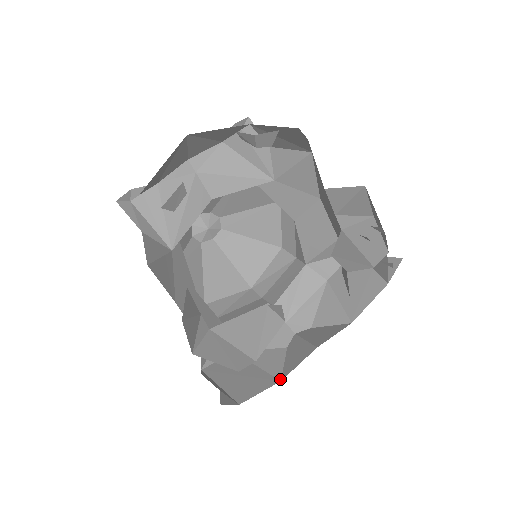
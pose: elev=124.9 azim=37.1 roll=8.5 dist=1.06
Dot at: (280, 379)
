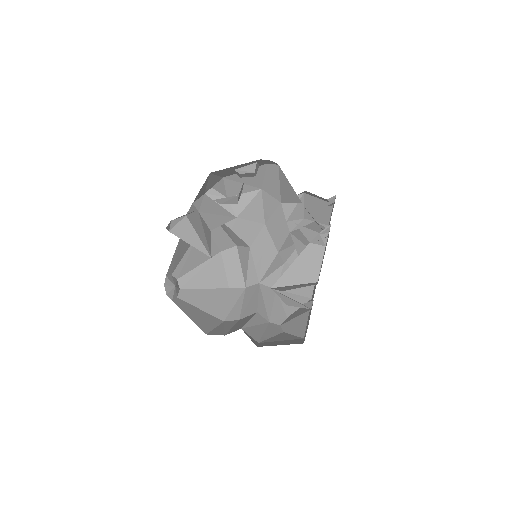
Dot at: (302, 338)
